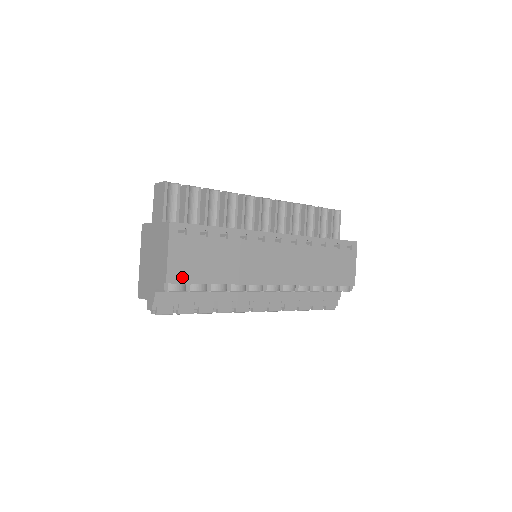
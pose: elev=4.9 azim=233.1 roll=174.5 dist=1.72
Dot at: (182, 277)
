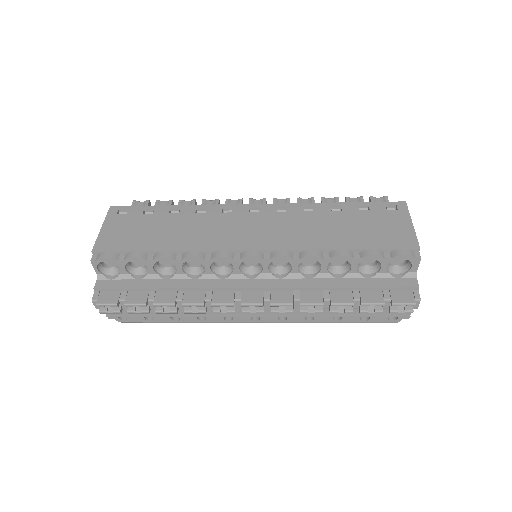
Dot at: (113, 246)
